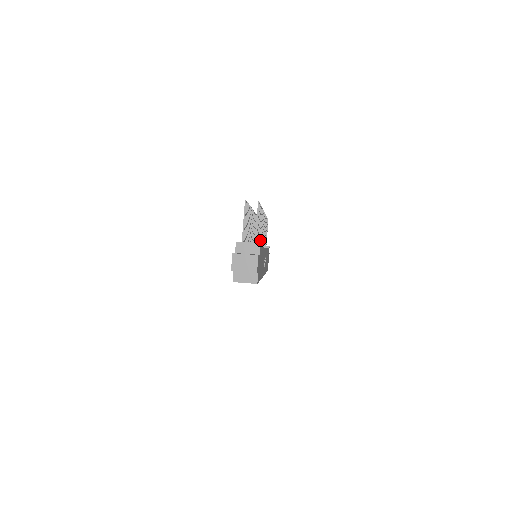
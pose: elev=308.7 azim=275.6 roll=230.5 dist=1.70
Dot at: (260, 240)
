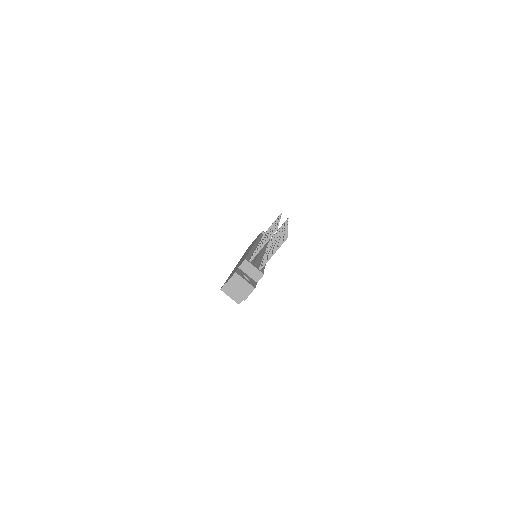
Dot at: occluded
